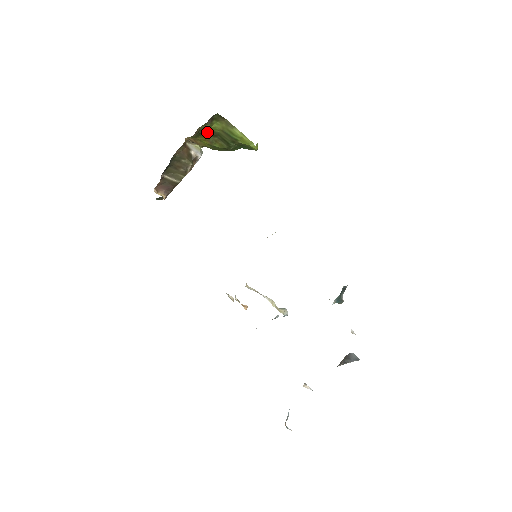
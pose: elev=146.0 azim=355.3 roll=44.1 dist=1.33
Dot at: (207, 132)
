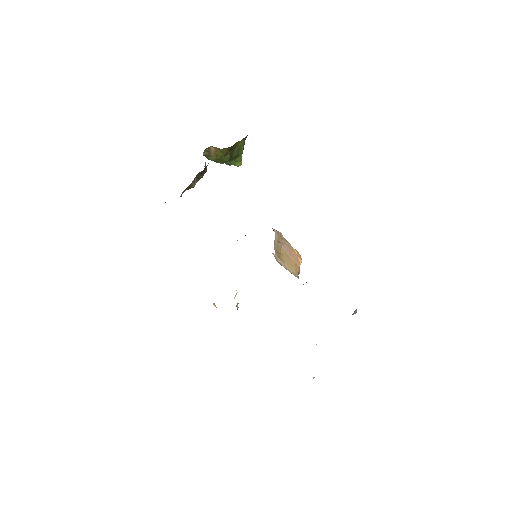
Dot at: (232, 146)
